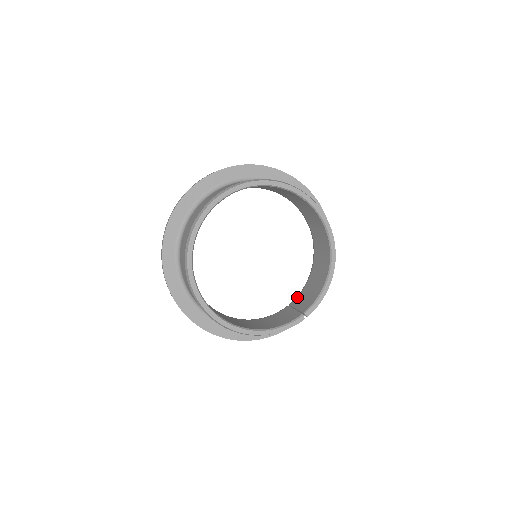
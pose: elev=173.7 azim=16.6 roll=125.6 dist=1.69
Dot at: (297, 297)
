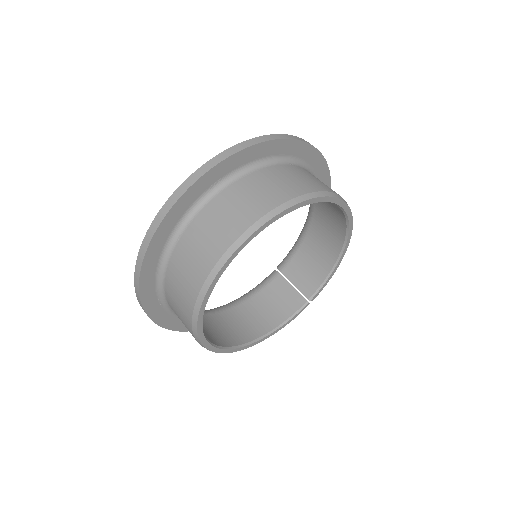
Dot at: (289, 263)
